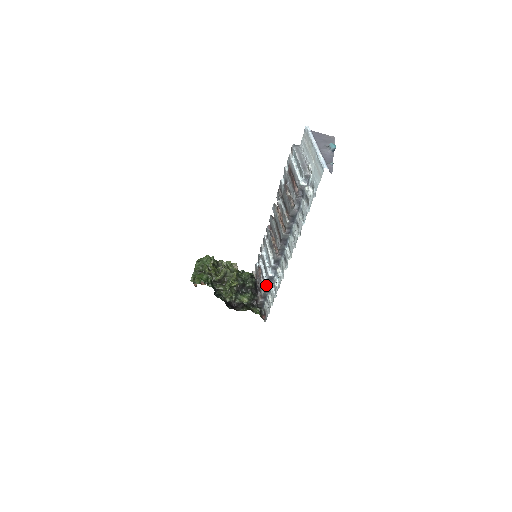
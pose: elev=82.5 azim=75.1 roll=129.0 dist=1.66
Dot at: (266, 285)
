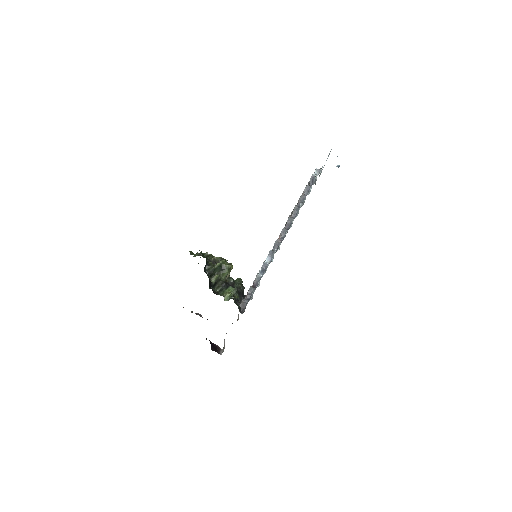
Dot at: (257, 275)
